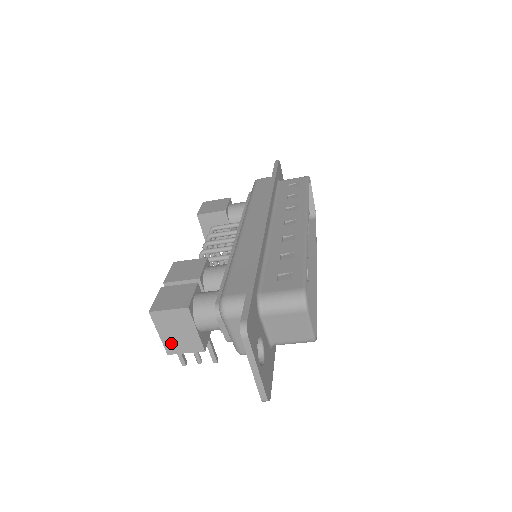
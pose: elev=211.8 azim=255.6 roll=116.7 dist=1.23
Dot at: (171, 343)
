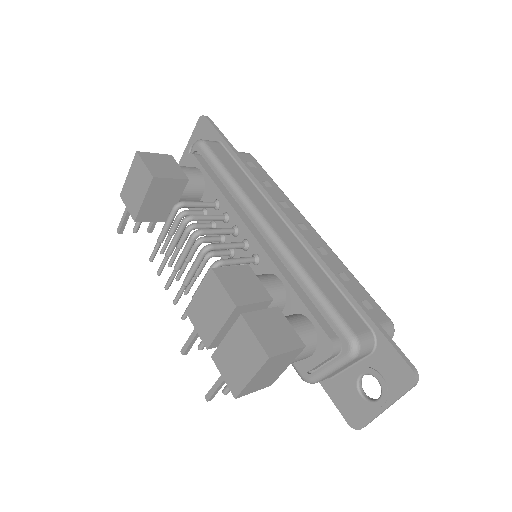
Dot at: (252, 386)
